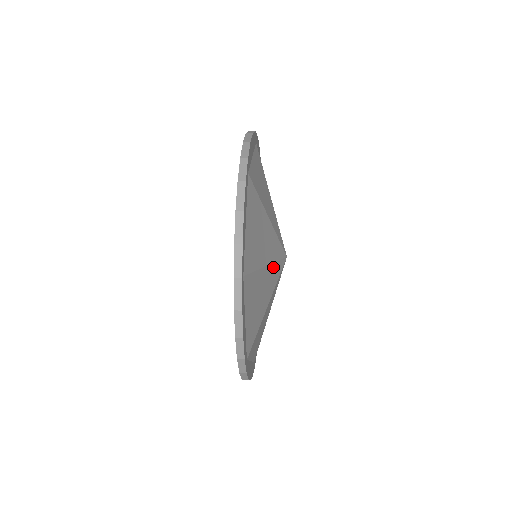
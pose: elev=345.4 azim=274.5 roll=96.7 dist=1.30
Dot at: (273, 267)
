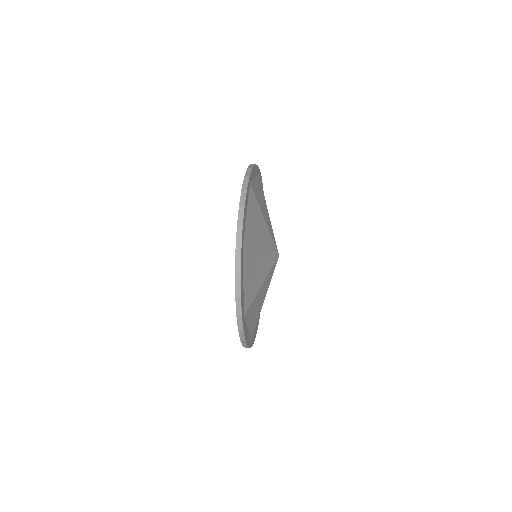
Dot at: (269, 234)
